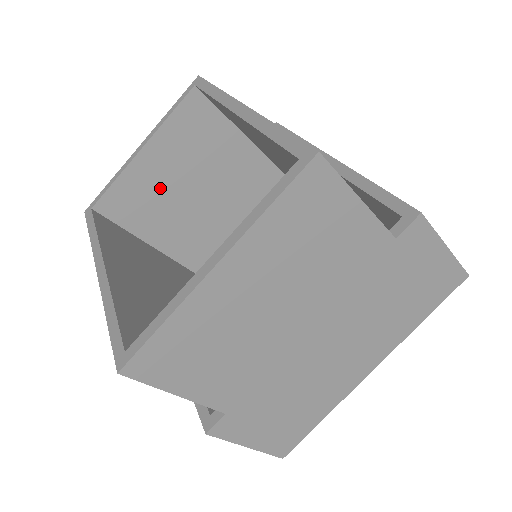
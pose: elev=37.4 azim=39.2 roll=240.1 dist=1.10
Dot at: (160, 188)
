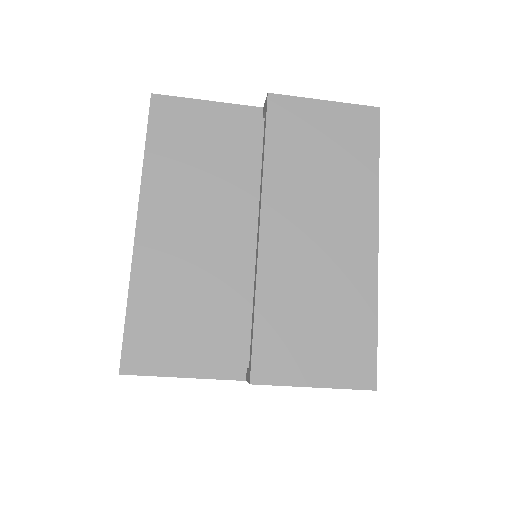
Dot at: occluded
